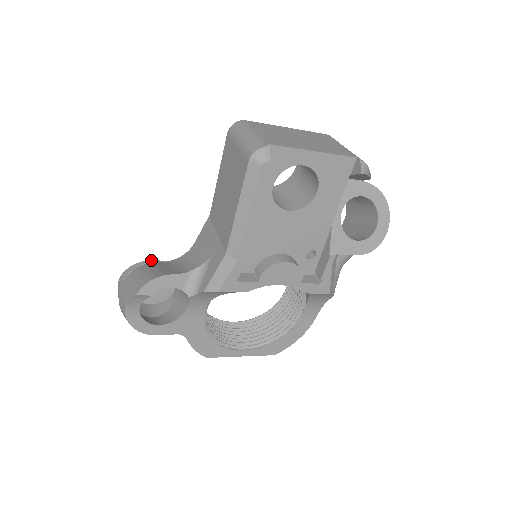
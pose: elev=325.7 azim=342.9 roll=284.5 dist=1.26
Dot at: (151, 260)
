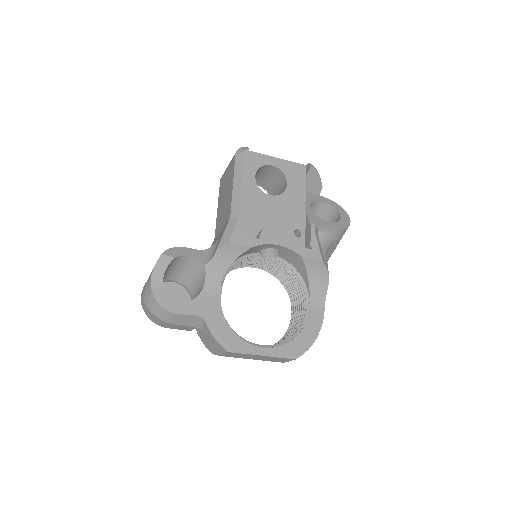
Dot at: occluded
